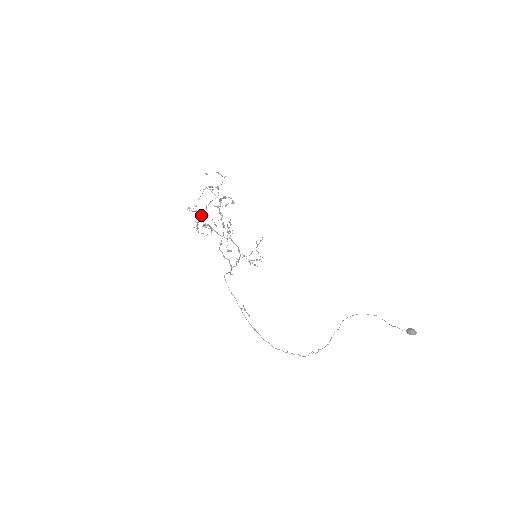
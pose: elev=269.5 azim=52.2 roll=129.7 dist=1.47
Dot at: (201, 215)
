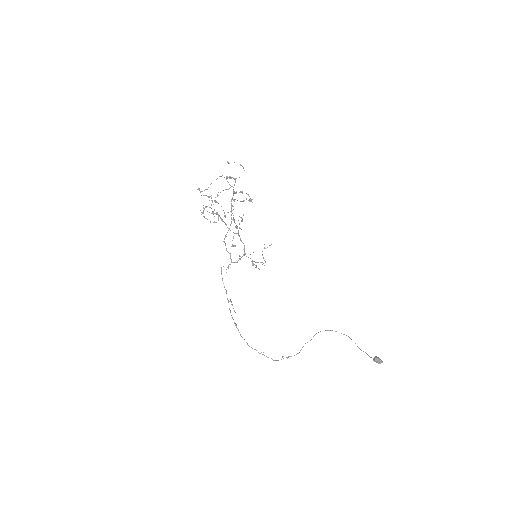
Dot at: (212, 202)
